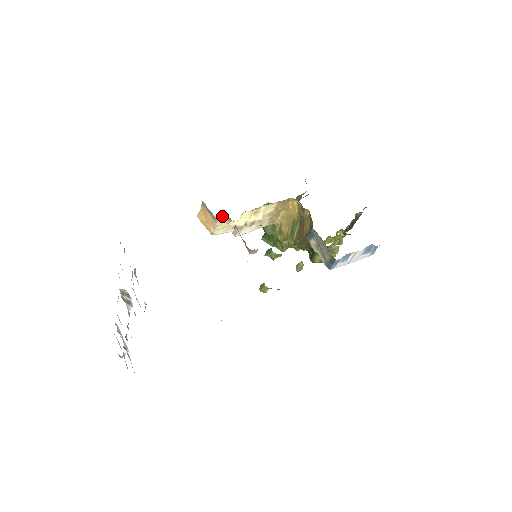
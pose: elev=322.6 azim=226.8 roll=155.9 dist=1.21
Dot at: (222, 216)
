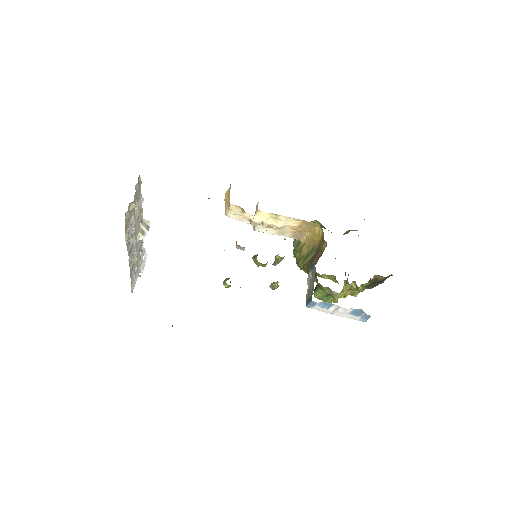
Dot at: (256, 207)
